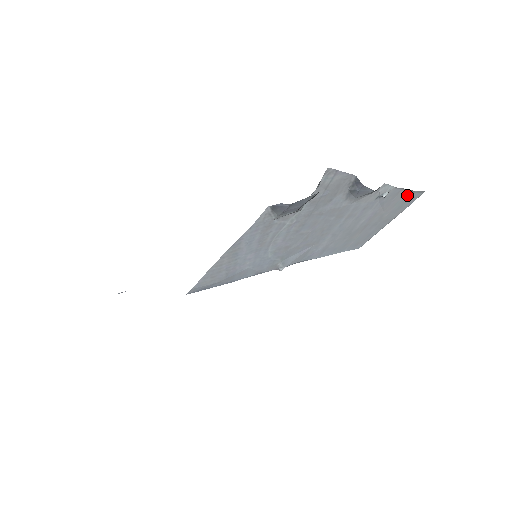
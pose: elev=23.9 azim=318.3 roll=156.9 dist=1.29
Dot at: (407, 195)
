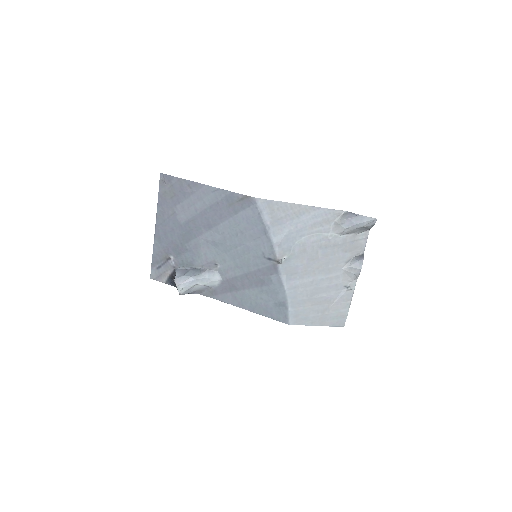
Dot at: (344, 312)
